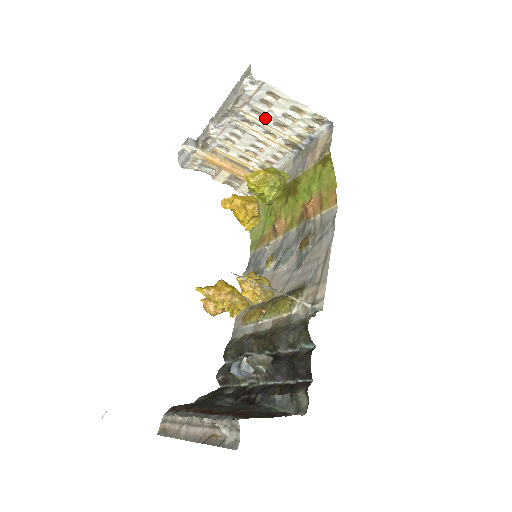
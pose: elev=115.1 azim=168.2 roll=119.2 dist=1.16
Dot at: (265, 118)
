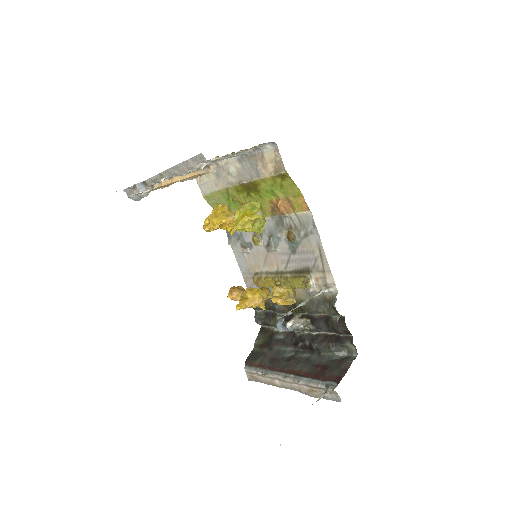
Dot at: occluded
